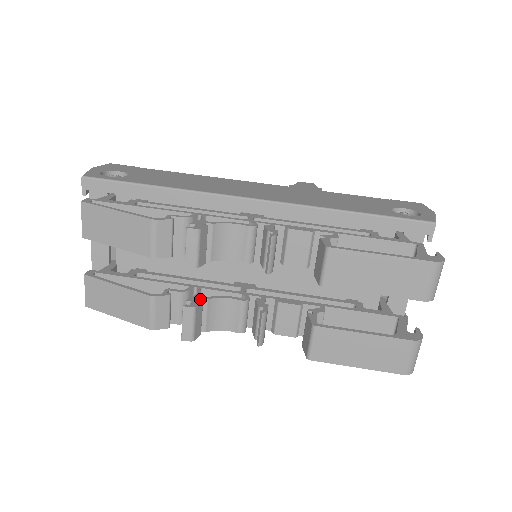
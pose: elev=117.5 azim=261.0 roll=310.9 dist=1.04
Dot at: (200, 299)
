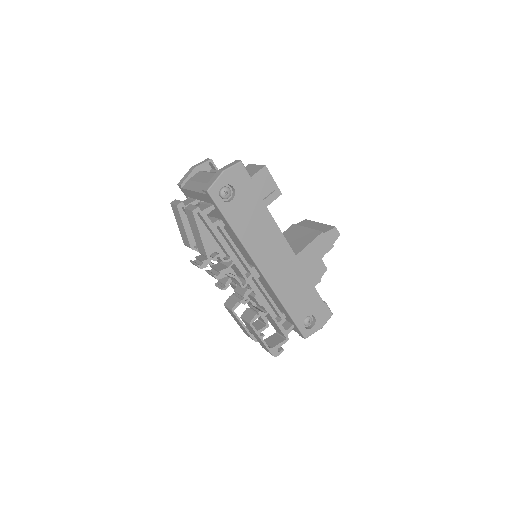
Dot at: occluded
